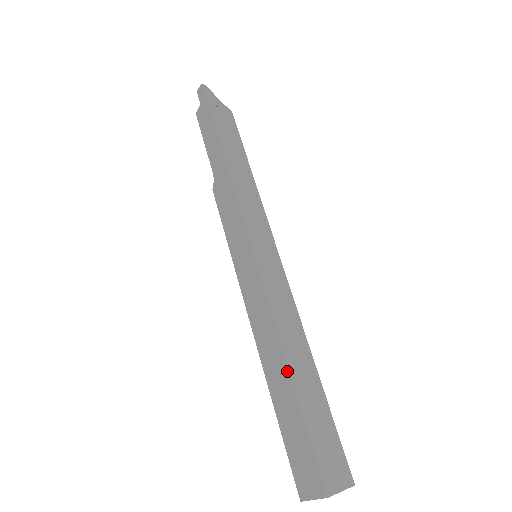
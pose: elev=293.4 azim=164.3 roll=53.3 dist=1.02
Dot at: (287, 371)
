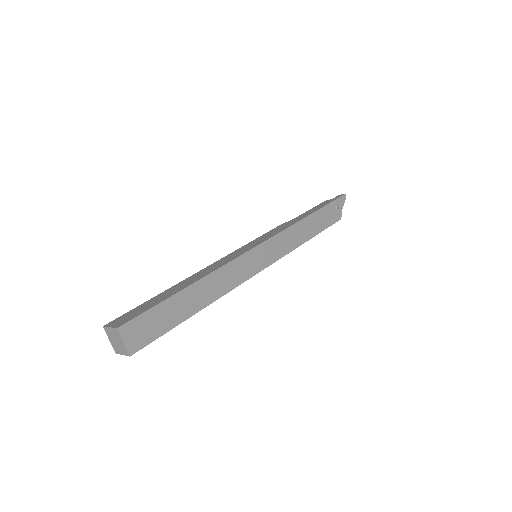
Dot at: (190, 284)
